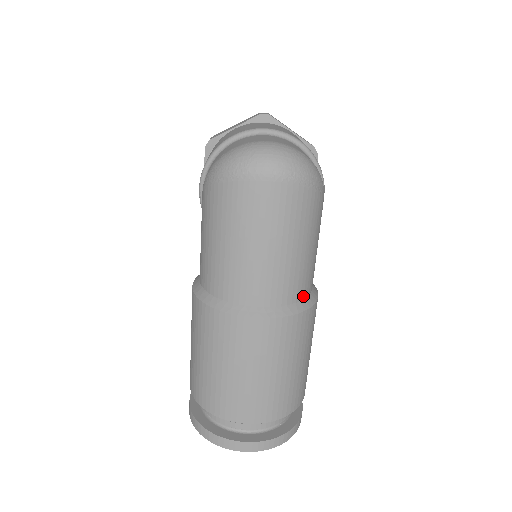
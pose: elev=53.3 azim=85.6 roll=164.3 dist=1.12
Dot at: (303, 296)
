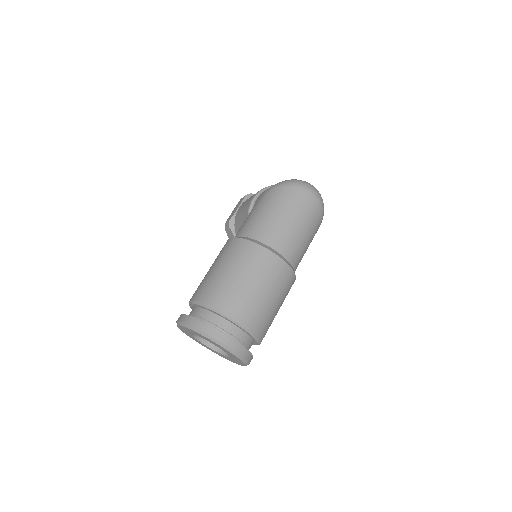
Dot at: (294, 268)
